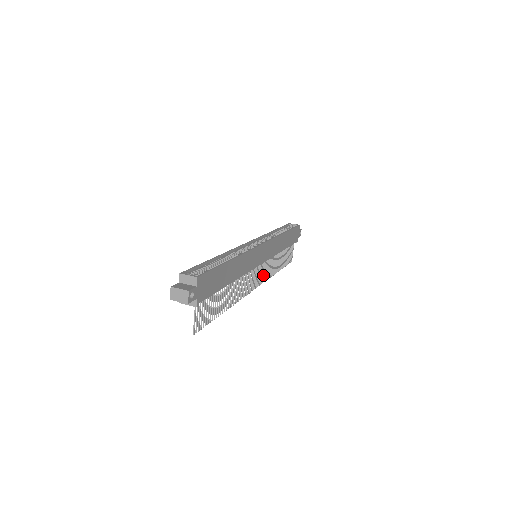
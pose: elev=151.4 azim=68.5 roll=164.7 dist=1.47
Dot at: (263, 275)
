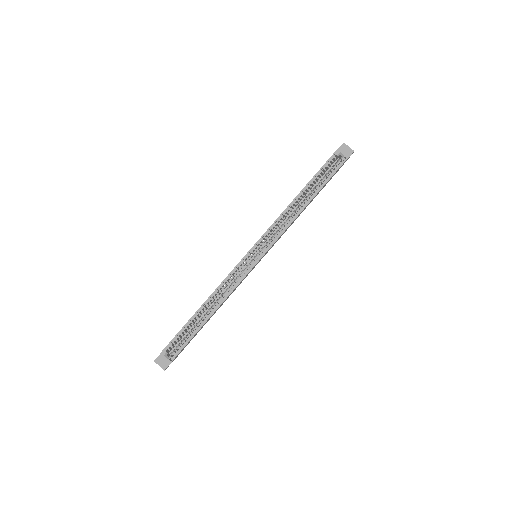
Dot at: occluded
